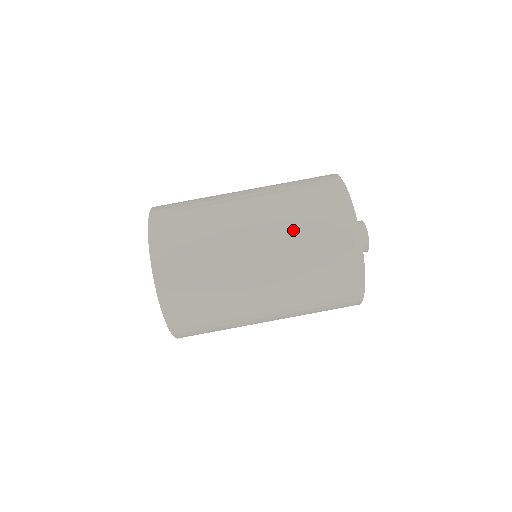
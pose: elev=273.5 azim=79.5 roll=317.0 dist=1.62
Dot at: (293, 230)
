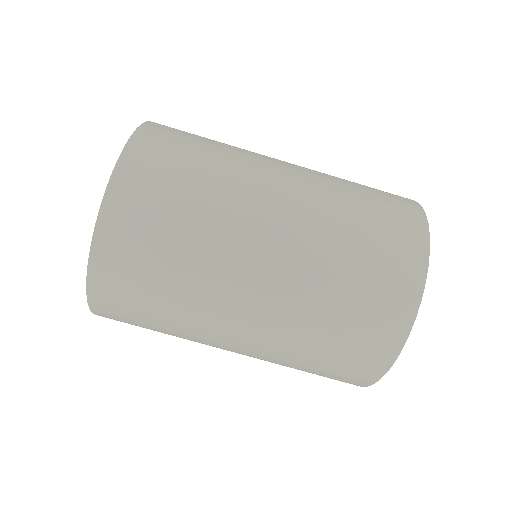
Dot at: (339, 202)
